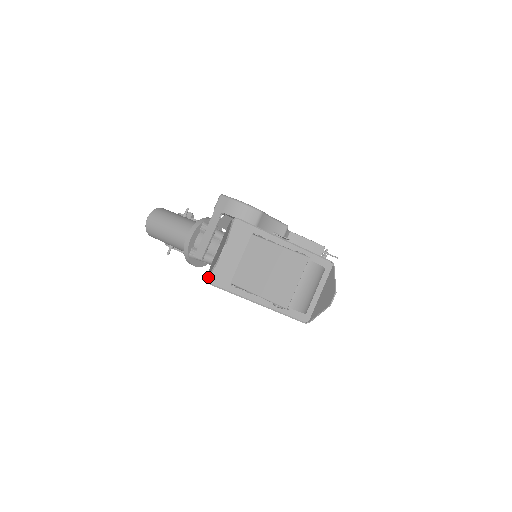
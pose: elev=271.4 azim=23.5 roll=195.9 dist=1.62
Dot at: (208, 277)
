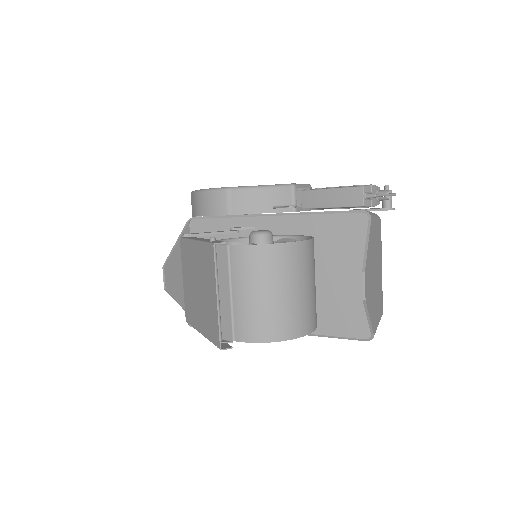
Dot at: occluded
